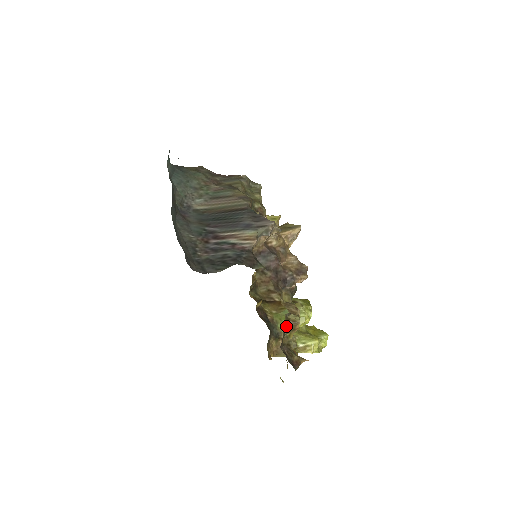
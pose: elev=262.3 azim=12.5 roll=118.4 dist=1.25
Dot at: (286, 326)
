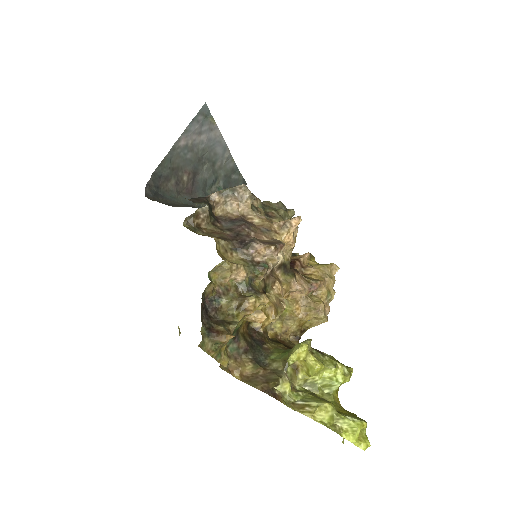
Dot at: (231, 296)
